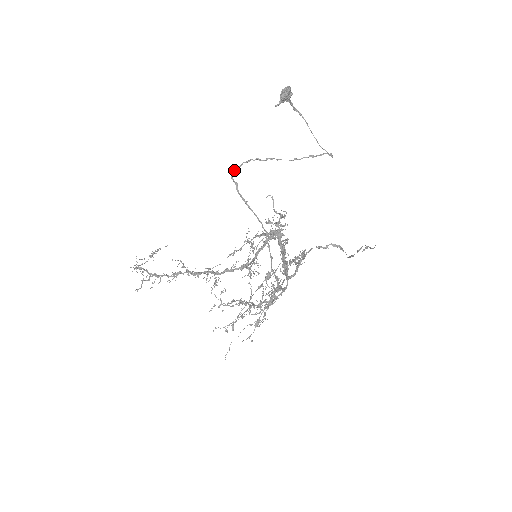
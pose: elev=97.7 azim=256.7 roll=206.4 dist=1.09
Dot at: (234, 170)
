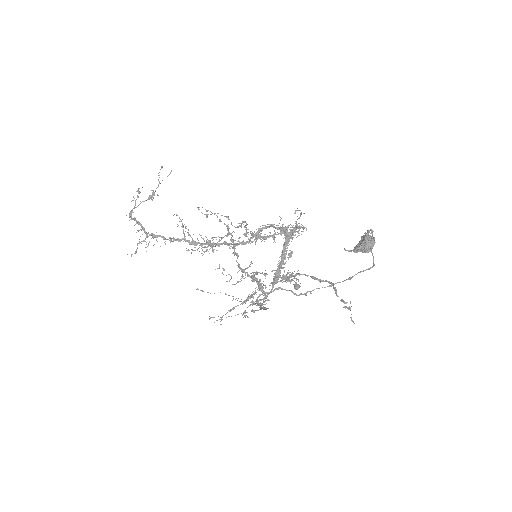
Dot at: occluded
